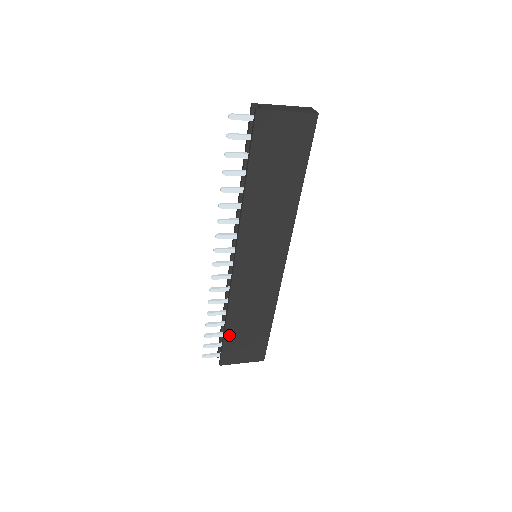
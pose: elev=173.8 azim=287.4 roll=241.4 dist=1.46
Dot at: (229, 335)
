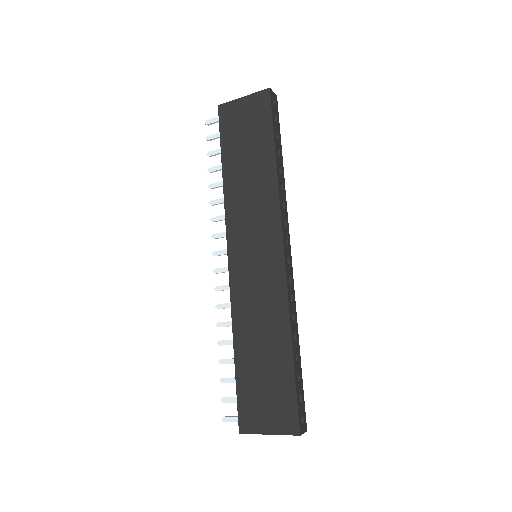
Dot at: (241, 374)
